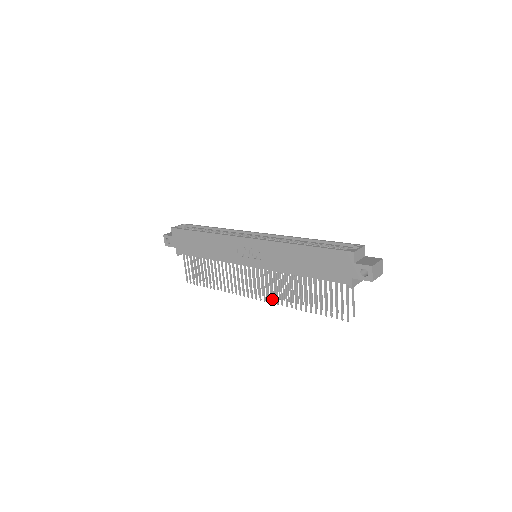
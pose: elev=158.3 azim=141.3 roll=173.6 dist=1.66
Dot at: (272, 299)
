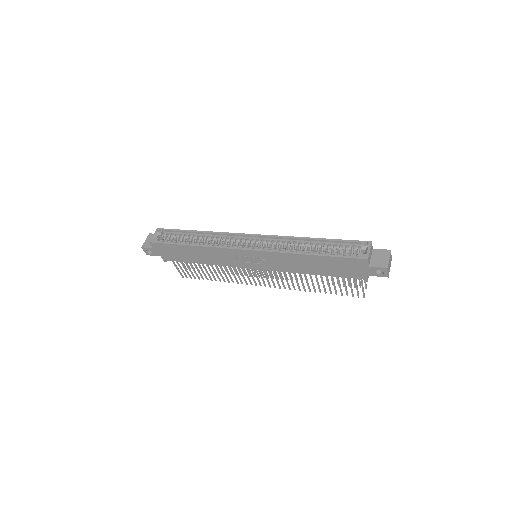
Dot at: occluded
